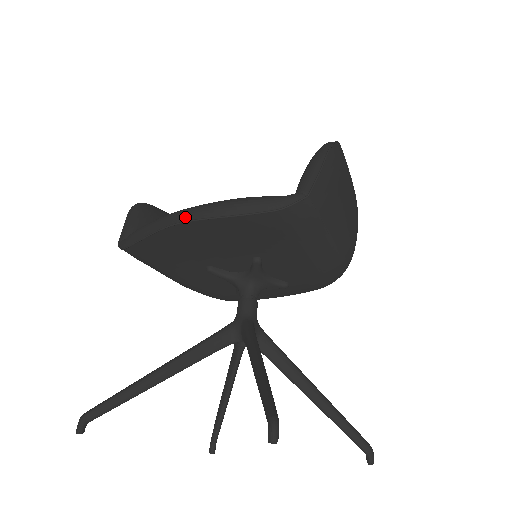
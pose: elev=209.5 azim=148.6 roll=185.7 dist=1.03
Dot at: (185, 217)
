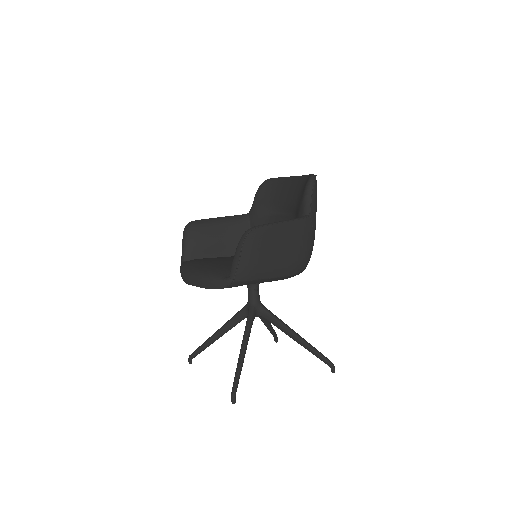
Dot at: (189, 281)
